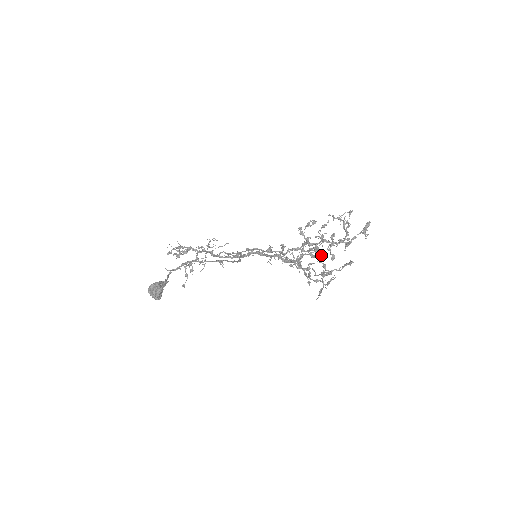
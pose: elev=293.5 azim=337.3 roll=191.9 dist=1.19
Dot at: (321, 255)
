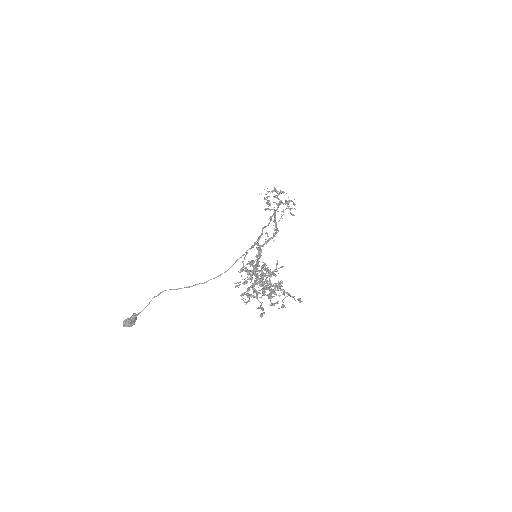
Dot at: (244, 301)
